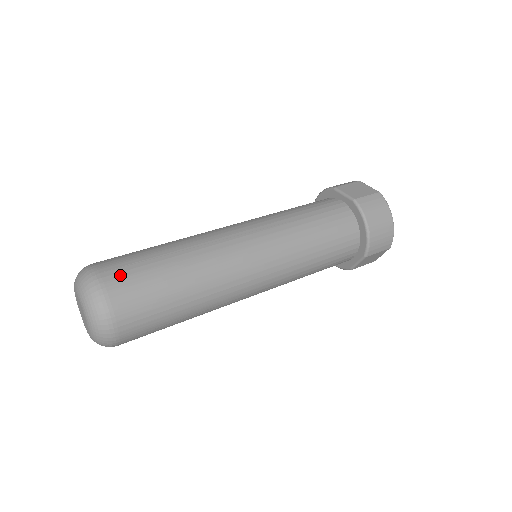
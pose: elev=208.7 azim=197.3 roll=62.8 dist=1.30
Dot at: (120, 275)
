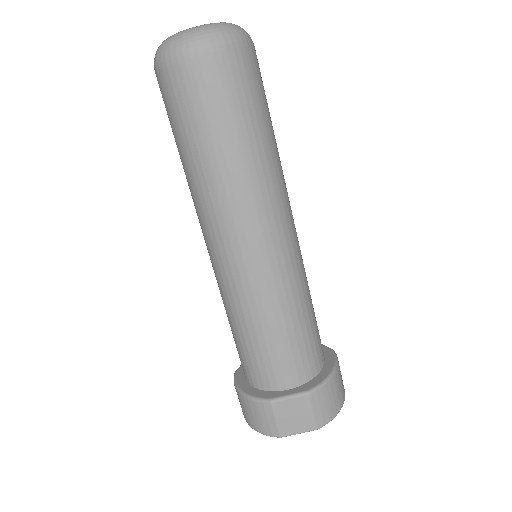
Dot at: occluded
